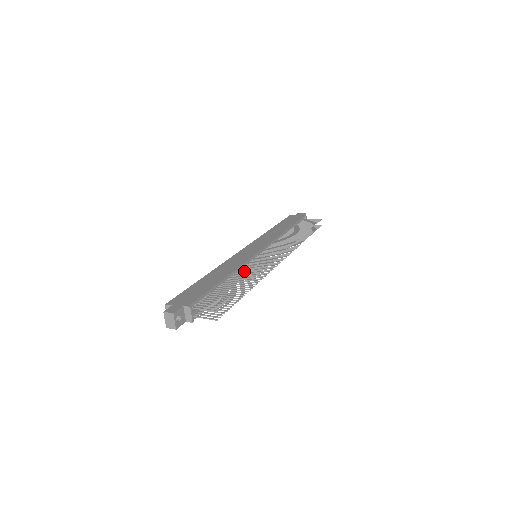
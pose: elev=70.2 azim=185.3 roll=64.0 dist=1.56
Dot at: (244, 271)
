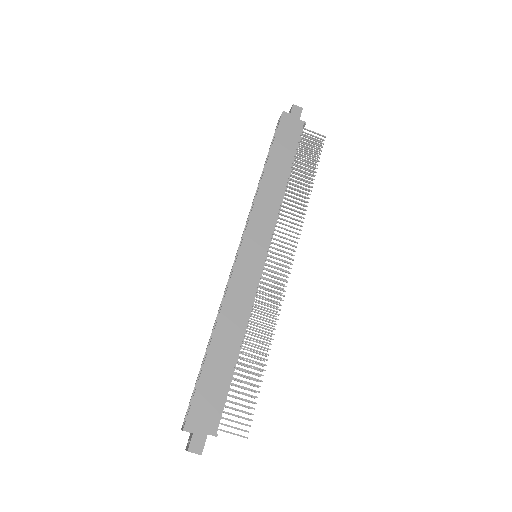
Dot at: (251, 310)
